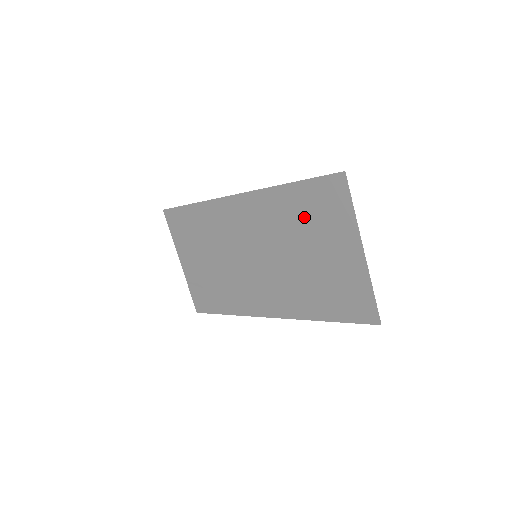
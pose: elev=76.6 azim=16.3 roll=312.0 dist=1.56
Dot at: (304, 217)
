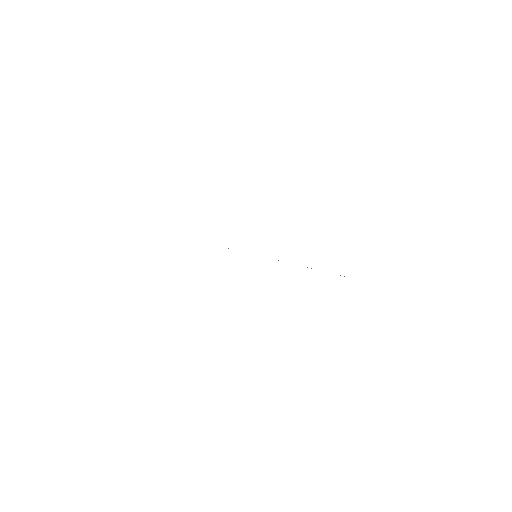
Dot at: occluded
